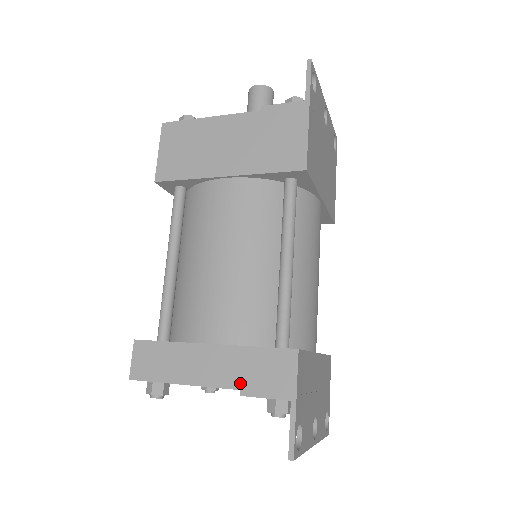
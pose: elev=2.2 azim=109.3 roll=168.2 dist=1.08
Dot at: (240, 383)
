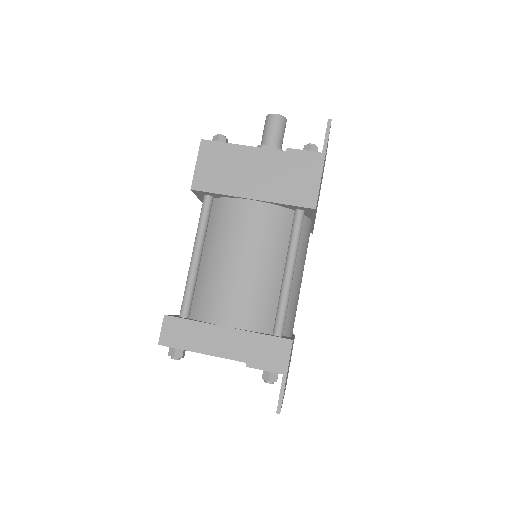
Dot at: (247, 358)
